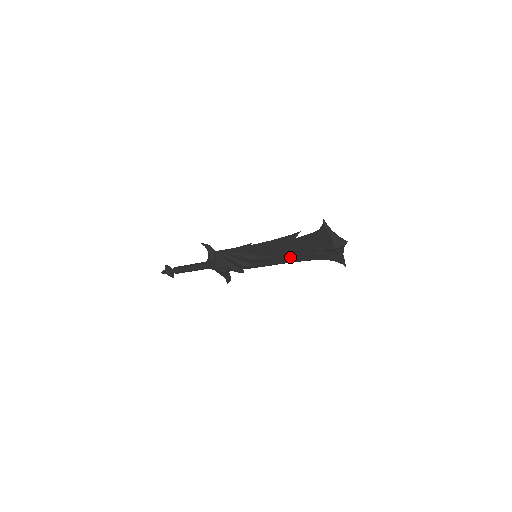
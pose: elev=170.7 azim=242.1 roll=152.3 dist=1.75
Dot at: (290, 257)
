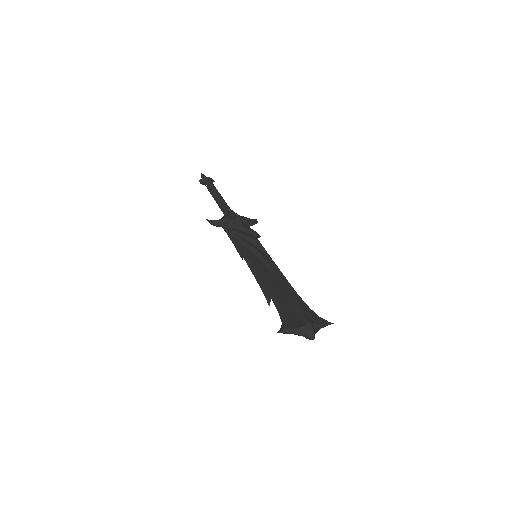
Dot at: occluded
